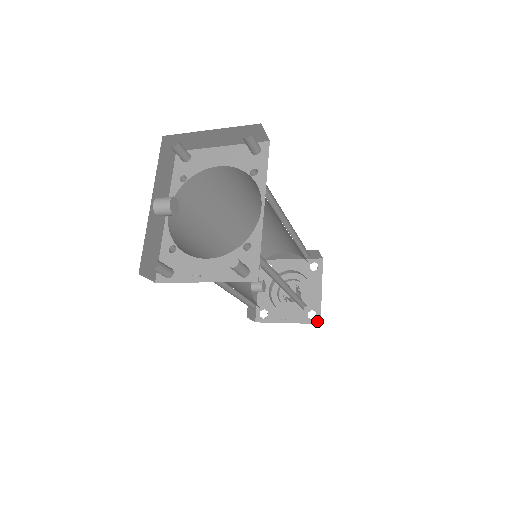
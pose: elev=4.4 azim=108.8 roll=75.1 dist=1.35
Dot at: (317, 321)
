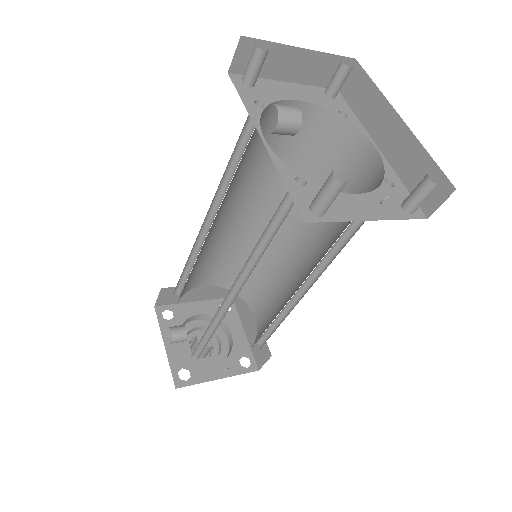
Dot at: (254, 368)
